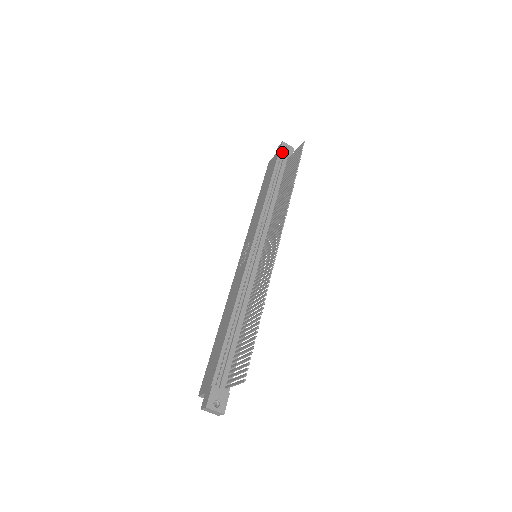
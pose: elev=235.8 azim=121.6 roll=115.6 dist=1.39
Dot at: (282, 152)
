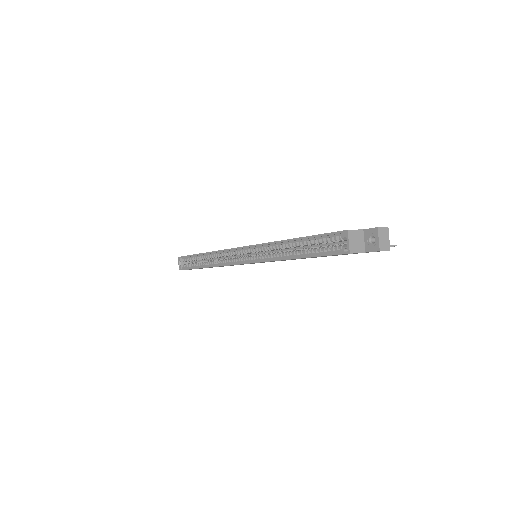
Dot at: occluded
